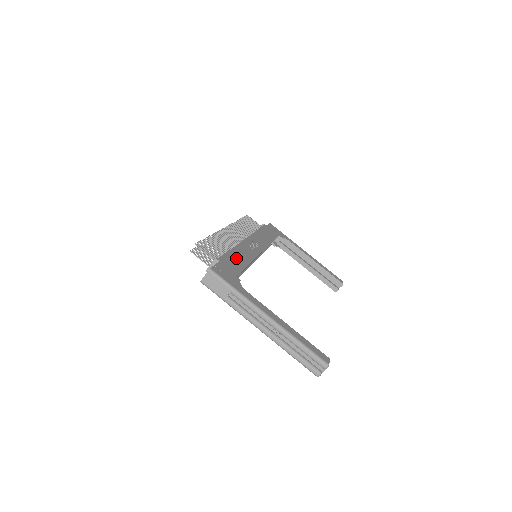
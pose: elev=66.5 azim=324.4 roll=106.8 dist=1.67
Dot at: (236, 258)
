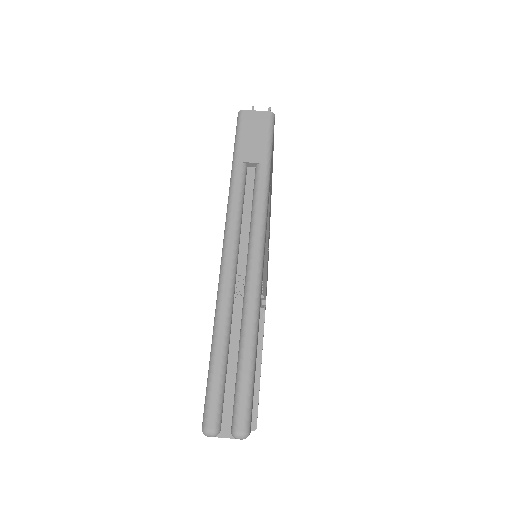
Dot at: occluded
